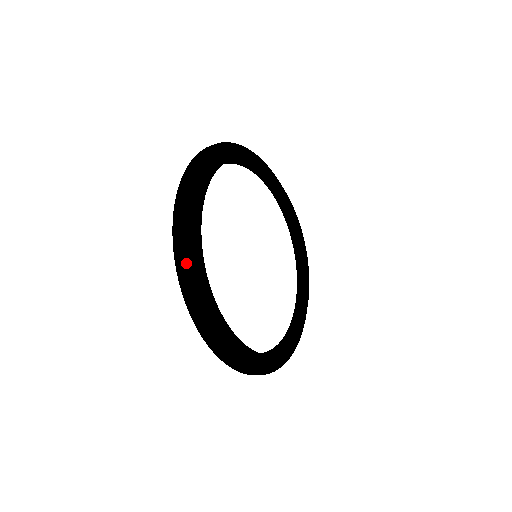
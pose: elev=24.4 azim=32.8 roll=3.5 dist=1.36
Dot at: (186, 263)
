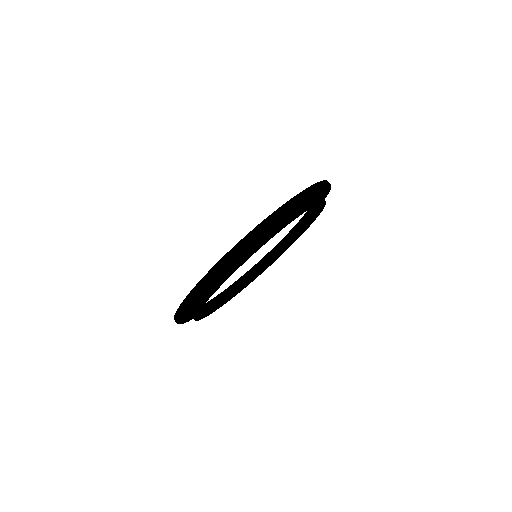
Dot at: (189, 304)
